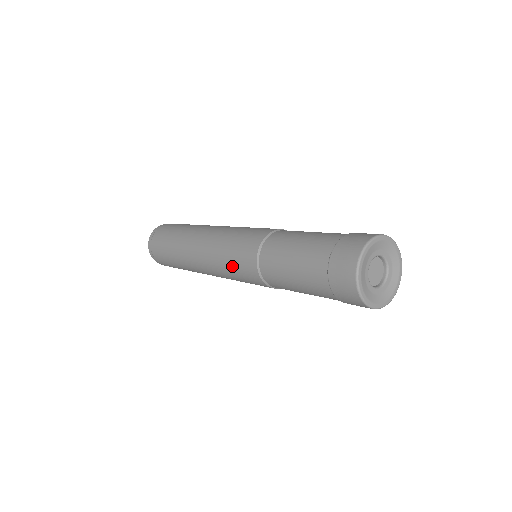
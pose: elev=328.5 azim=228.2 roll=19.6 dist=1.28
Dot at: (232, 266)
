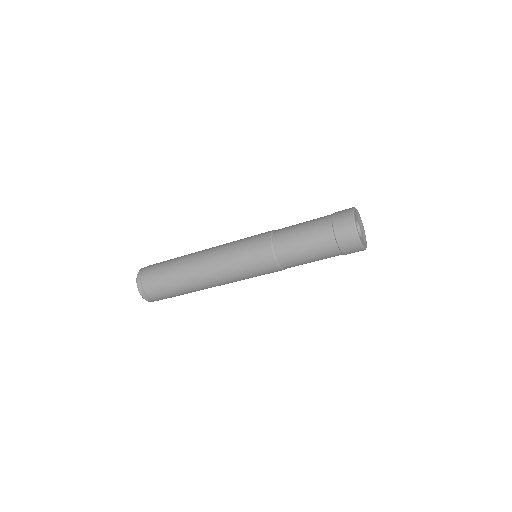
Dot at: (250, 270)
